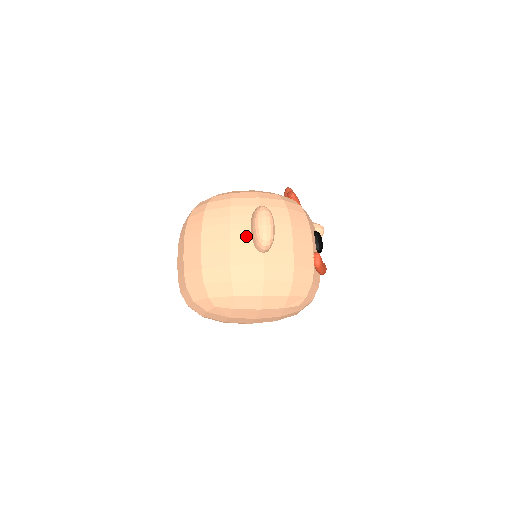
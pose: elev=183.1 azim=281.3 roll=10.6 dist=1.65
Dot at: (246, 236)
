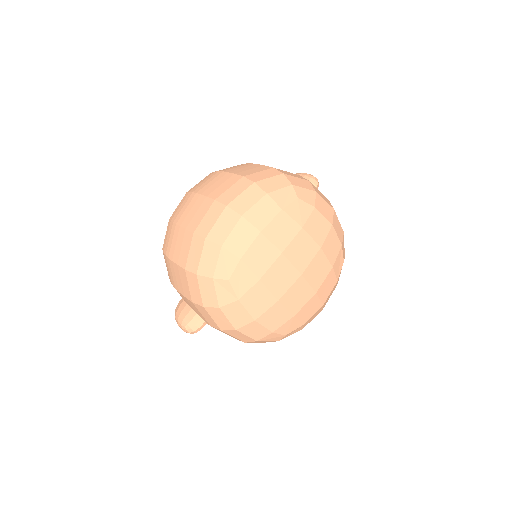
Dot at: occluded
